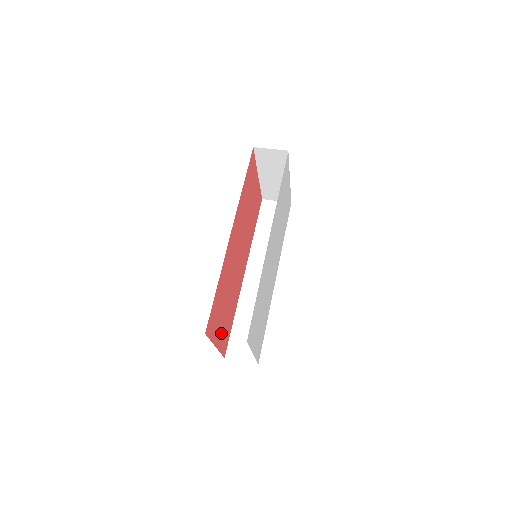
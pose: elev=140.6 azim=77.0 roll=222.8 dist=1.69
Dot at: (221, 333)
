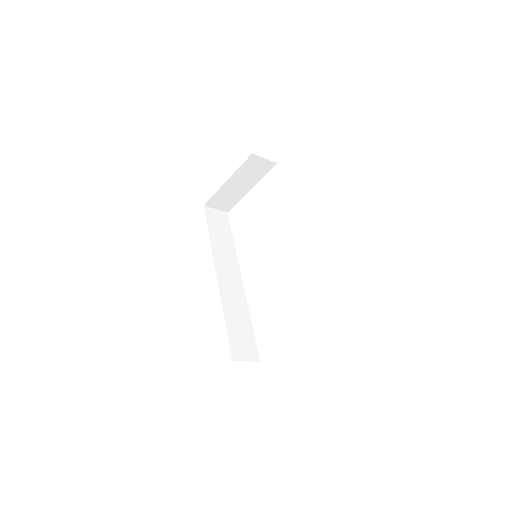
Dot at: occluded
